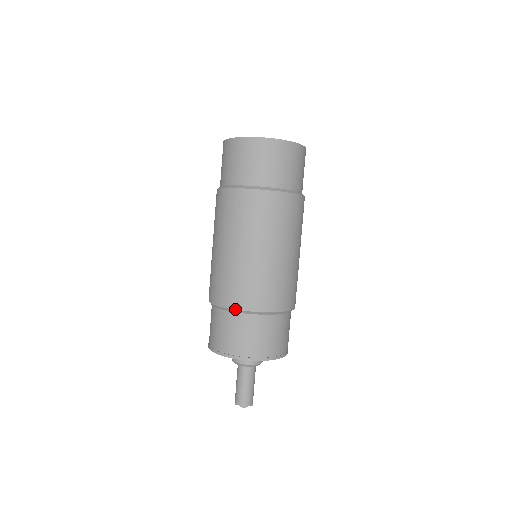
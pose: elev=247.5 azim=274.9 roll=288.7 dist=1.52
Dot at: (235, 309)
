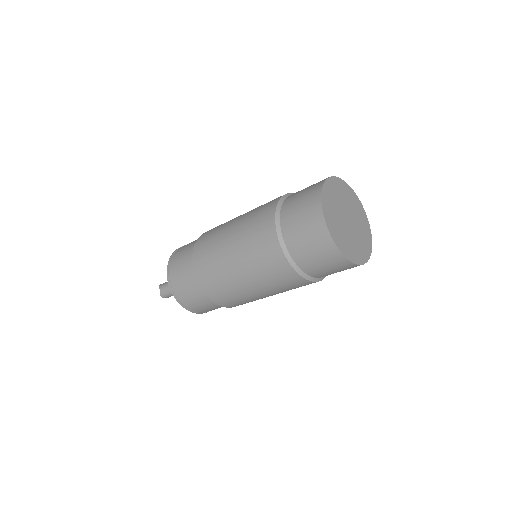
Dot at: (201, 288)
